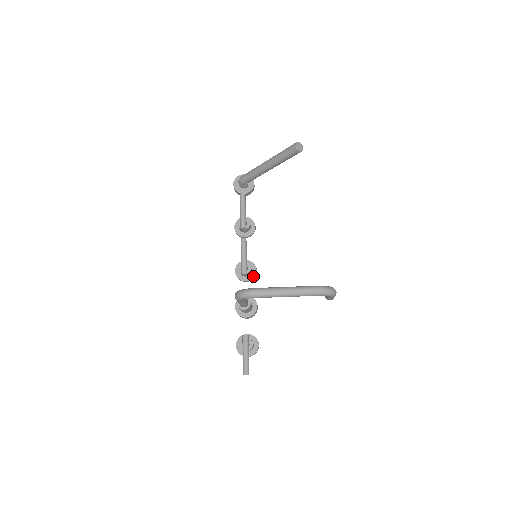
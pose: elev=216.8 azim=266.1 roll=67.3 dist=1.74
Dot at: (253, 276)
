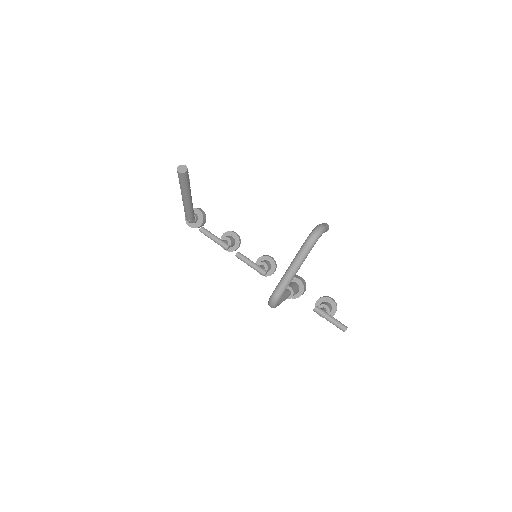
Dot at: (273, 264)
